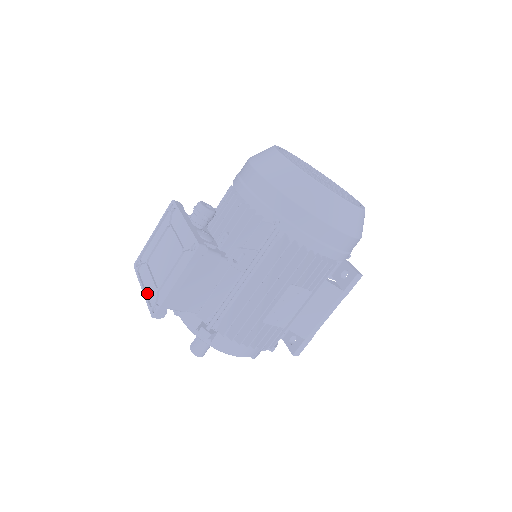
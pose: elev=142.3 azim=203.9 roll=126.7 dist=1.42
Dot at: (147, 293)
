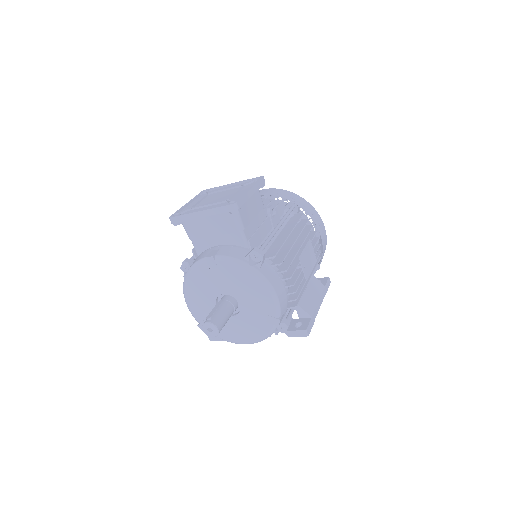
Dot at: (209, 210)
